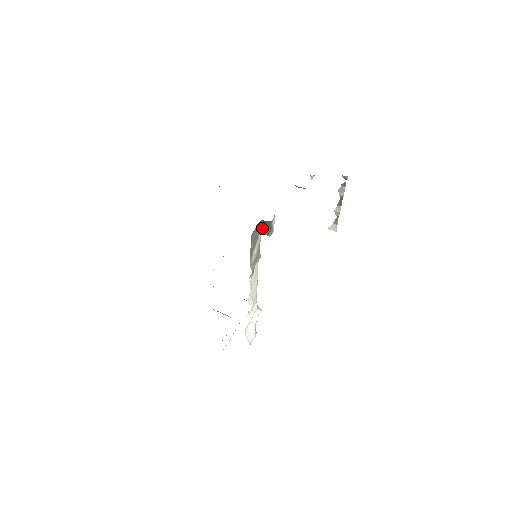
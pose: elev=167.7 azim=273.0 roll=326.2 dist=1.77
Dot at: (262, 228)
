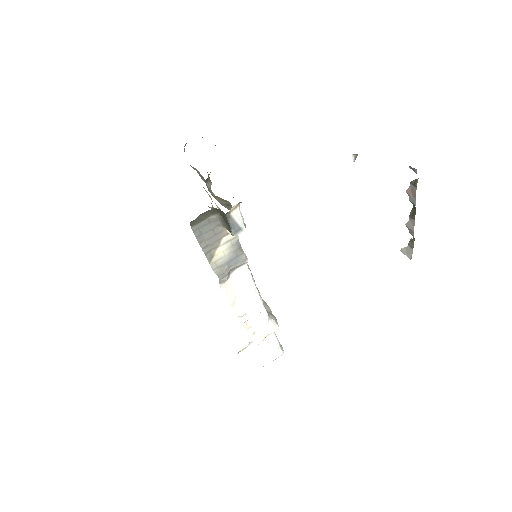
Dot at: (224, 220)
